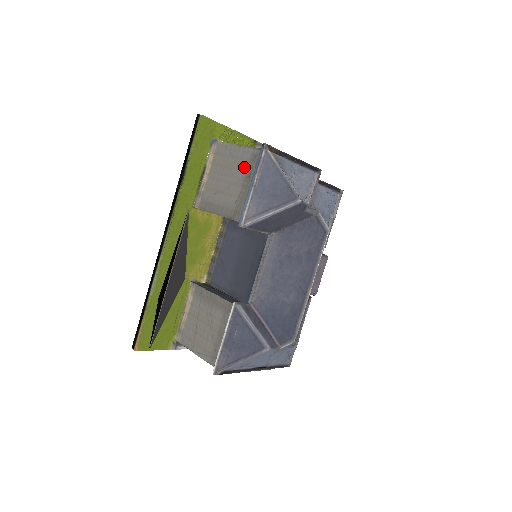
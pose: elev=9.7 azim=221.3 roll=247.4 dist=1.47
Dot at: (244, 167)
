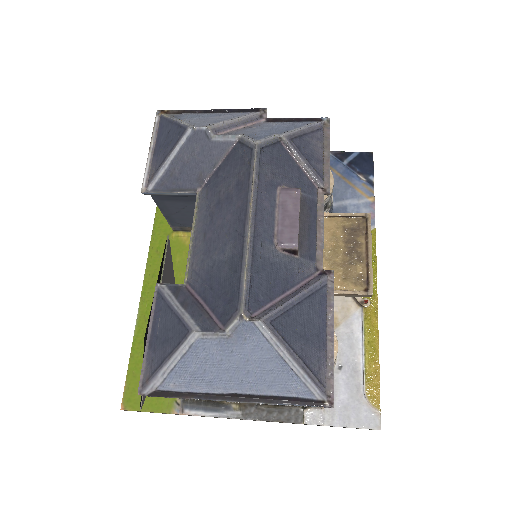
Dot at: occluded
